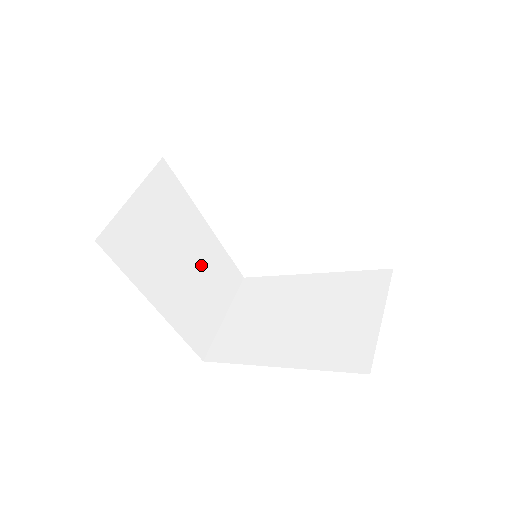
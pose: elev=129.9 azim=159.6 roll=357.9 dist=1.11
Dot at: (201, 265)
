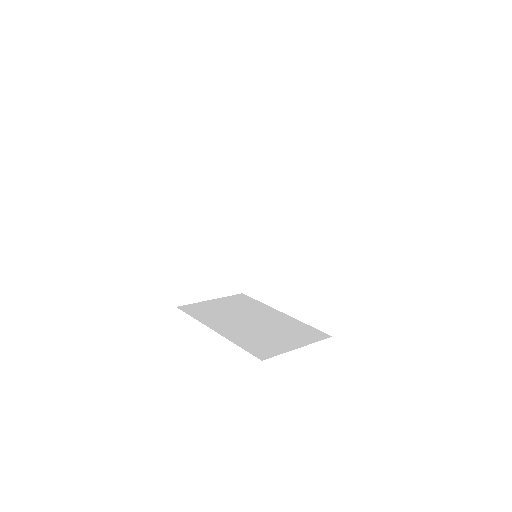
Dot at: (224, 254)
